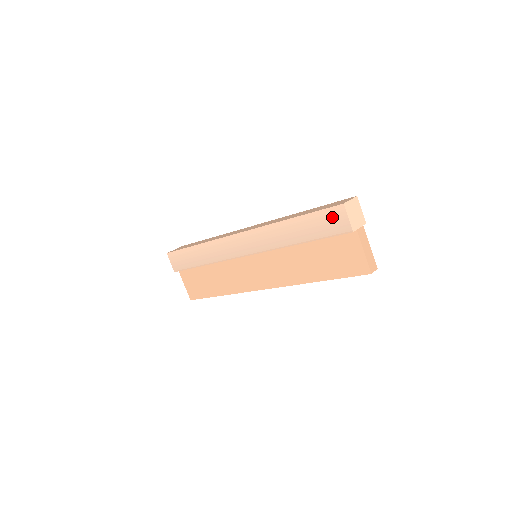
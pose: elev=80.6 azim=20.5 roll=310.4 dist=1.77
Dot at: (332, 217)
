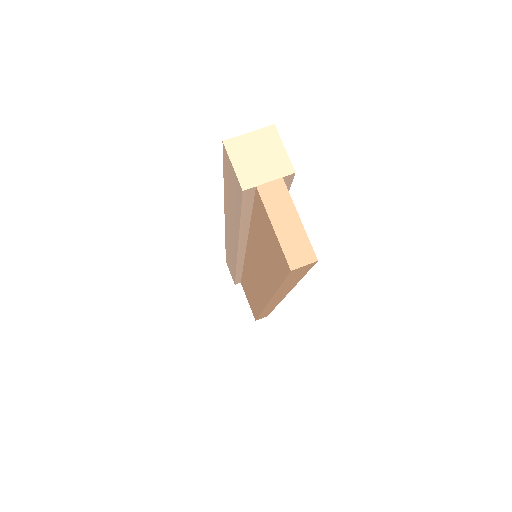
Dot at: (229, 171)
